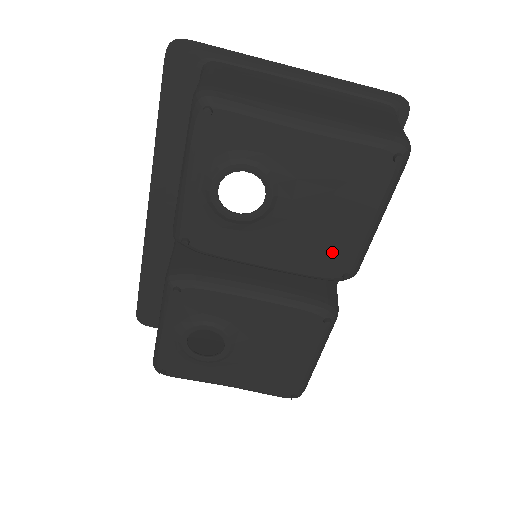
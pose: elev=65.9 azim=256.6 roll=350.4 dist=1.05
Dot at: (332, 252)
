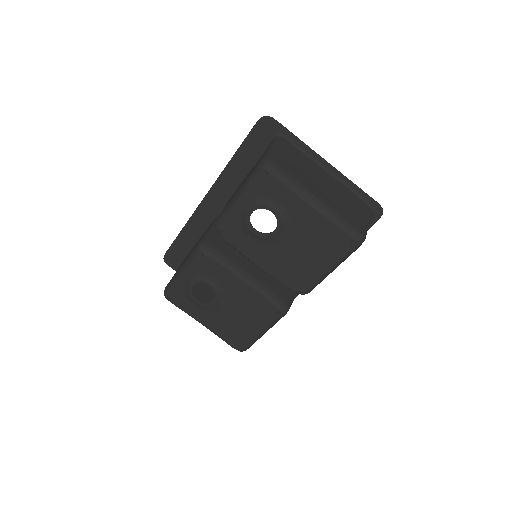
Dot at: (299, 275)
